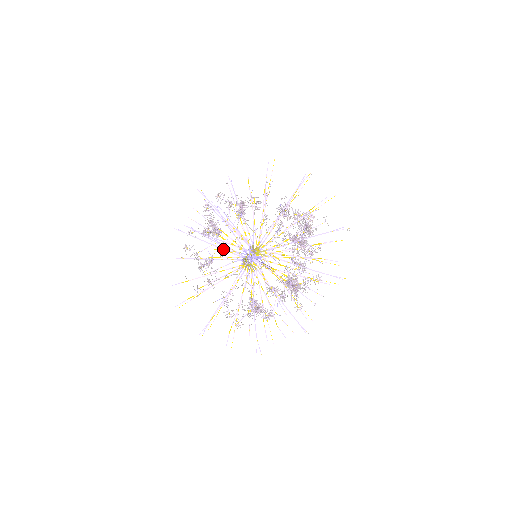
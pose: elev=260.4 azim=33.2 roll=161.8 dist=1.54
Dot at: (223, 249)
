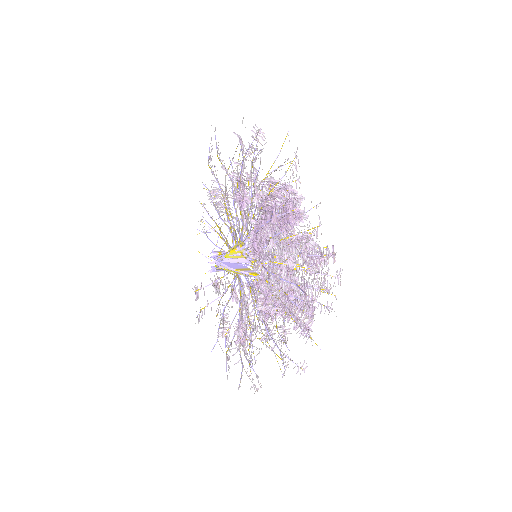
Dot at: (223, 250)
